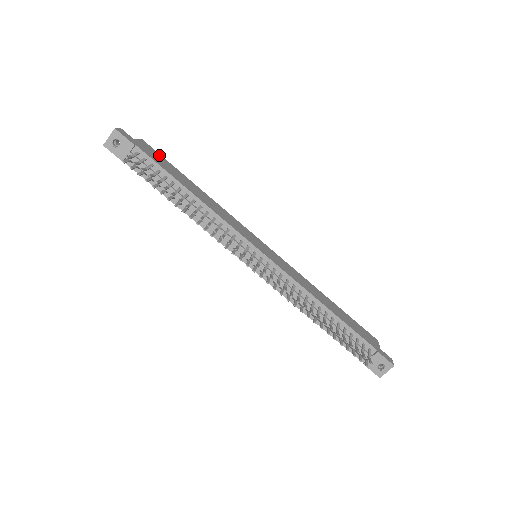
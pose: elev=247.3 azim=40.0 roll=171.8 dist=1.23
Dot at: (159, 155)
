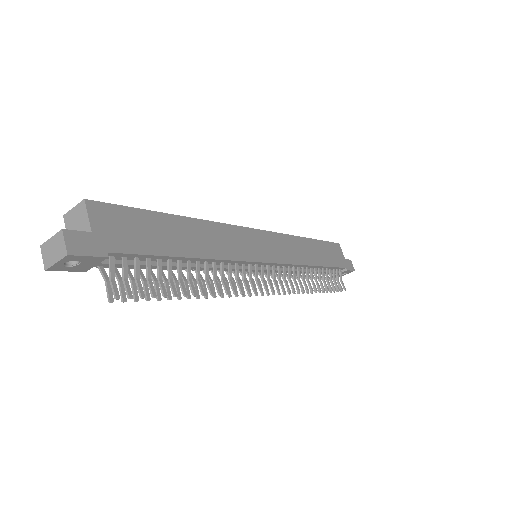
Dot at: (124, 212)
